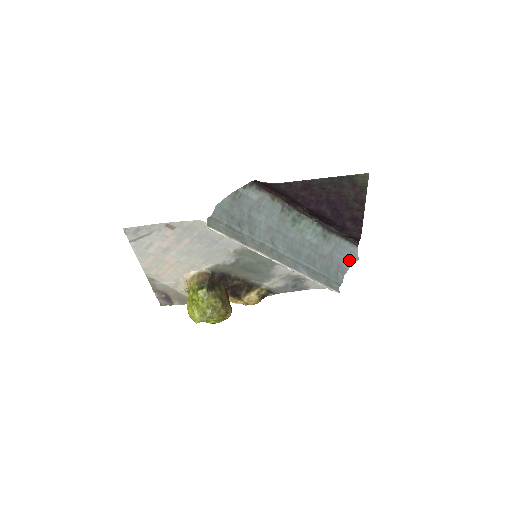
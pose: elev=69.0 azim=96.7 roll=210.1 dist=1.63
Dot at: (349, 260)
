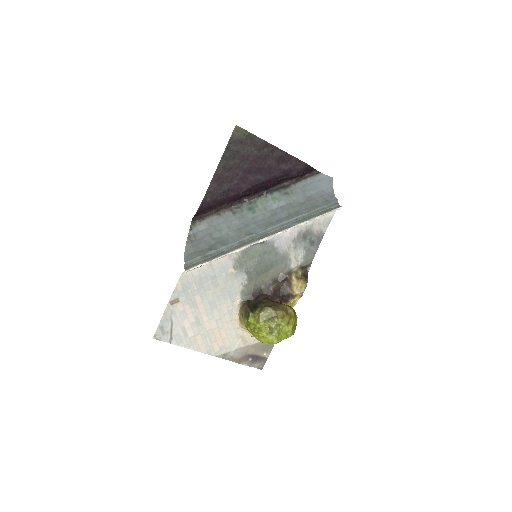
Dot at: (326, 186)
